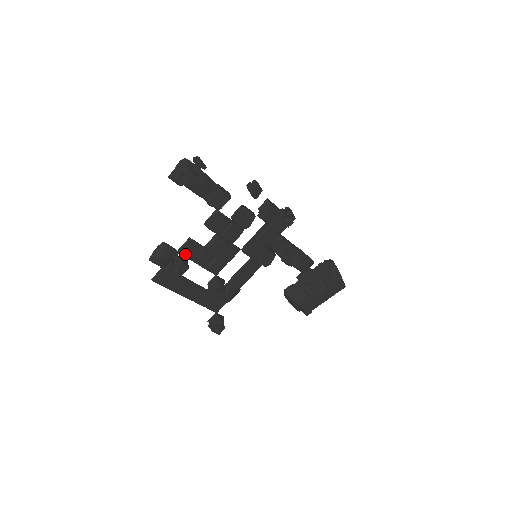
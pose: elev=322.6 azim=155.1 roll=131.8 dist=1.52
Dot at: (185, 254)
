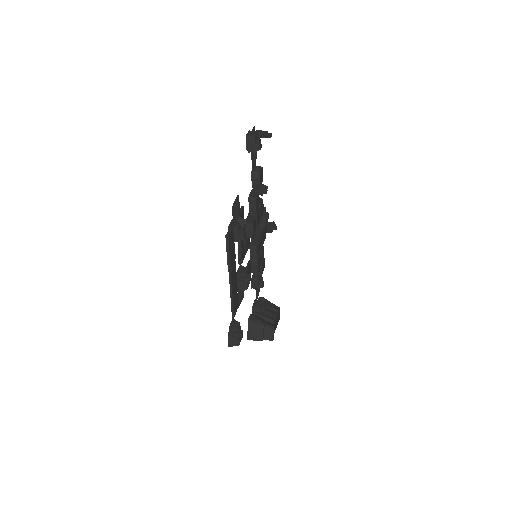
Dot at: occluded
